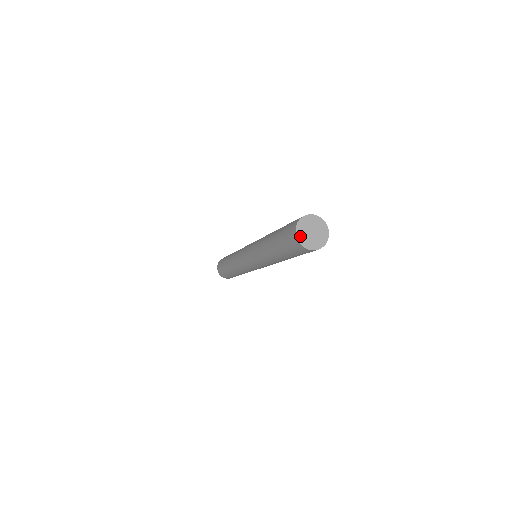
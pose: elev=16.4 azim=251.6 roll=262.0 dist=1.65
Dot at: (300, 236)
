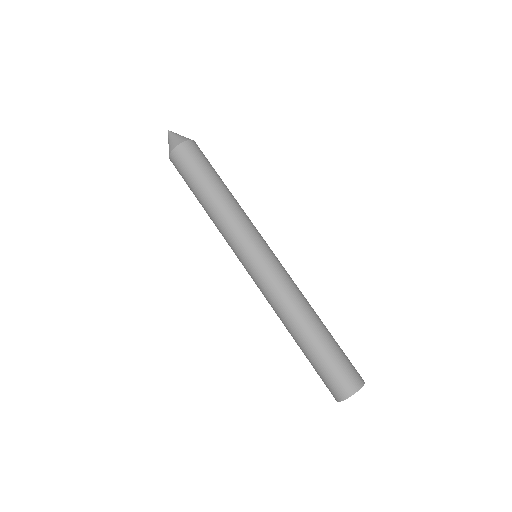
Dot at: (341, 400)
